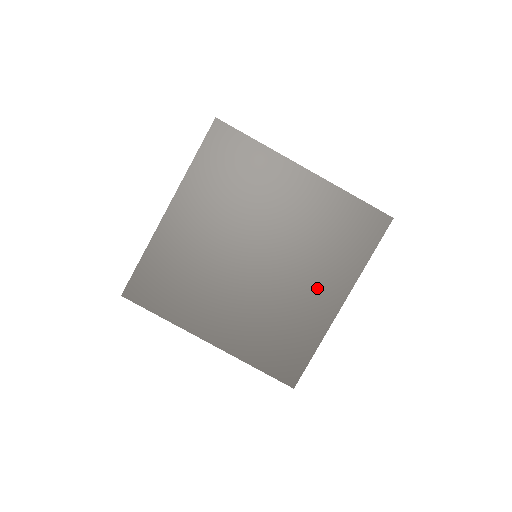
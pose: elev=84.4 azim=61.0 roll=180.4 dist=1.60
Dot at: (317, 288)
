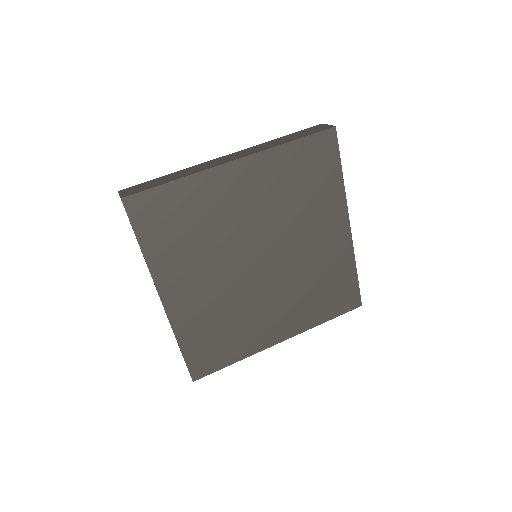
Dot at: (323, 233)
